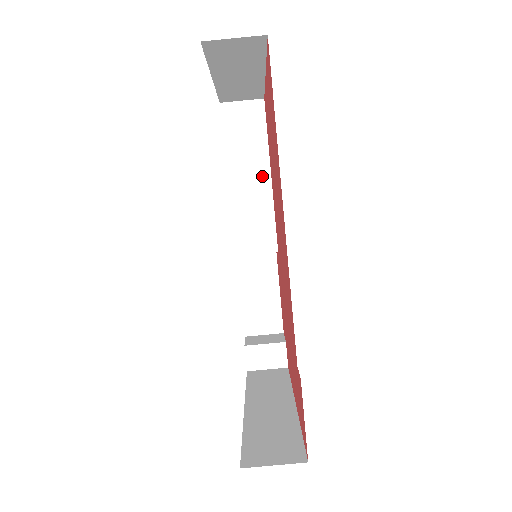
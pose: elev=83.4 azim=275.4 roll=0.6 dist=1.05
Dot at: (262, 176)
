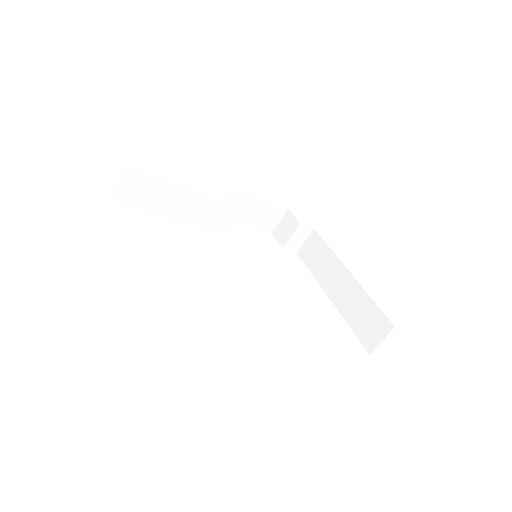
Dot at: (187, 195)
